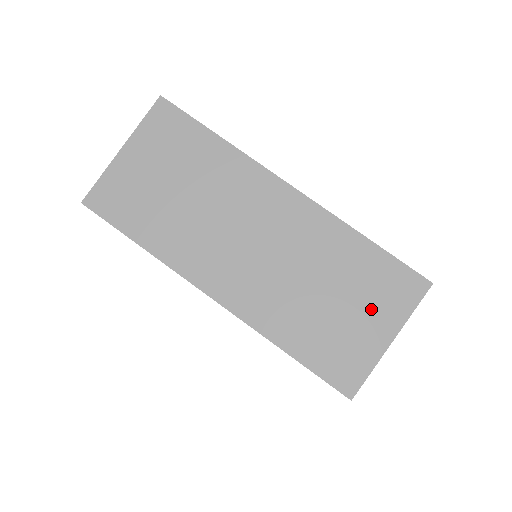
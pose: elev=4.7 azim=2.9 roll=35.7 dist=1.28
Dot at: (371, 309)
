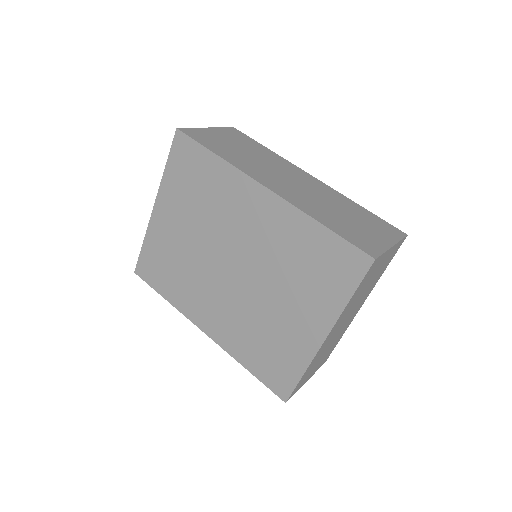
Dot at: (374, 229)
